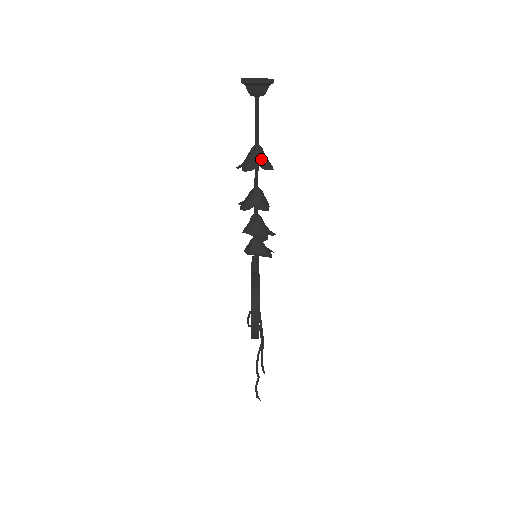
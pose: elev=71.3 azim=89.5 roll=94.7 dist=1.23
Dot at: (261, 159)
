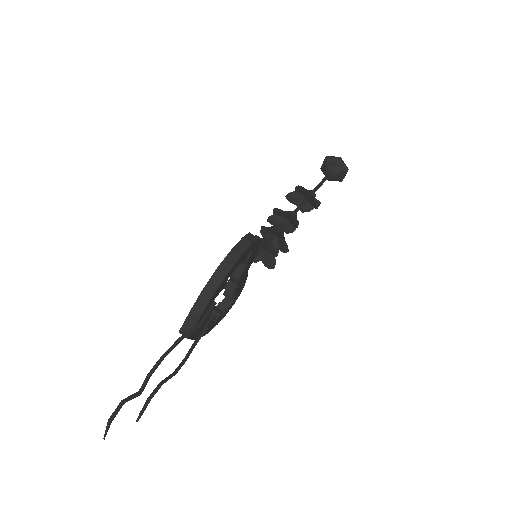
Dot at: occluded
